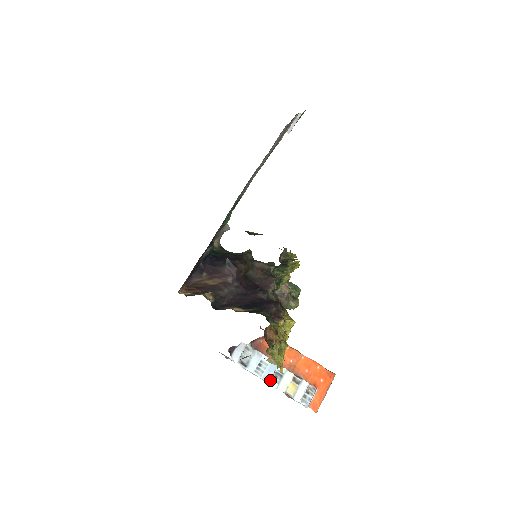
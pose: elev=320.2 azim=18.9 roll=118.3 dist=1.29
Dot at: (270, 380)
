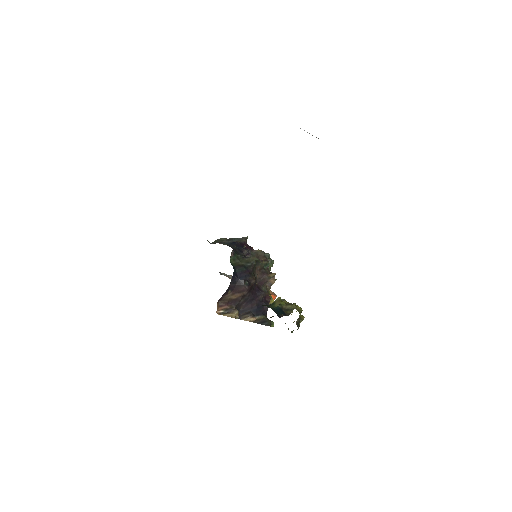
Dot at: occluded
